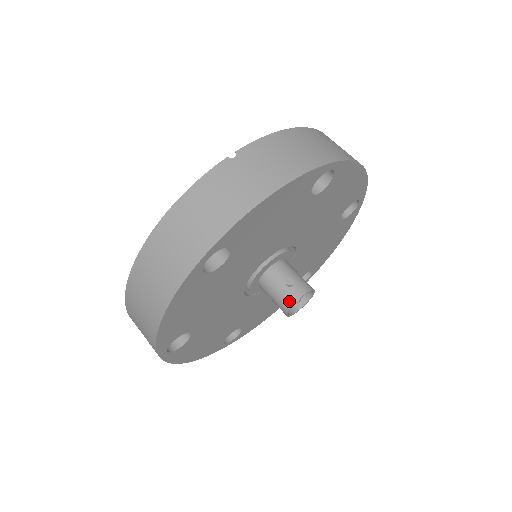
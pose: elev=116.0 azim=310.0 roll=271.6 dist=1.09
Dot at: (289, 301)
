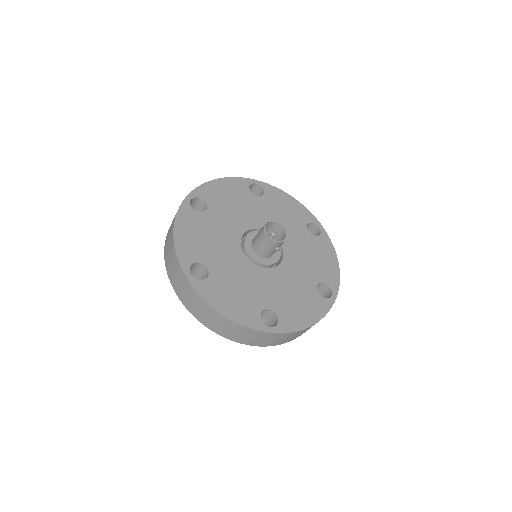
Dot at: (263, 227)
